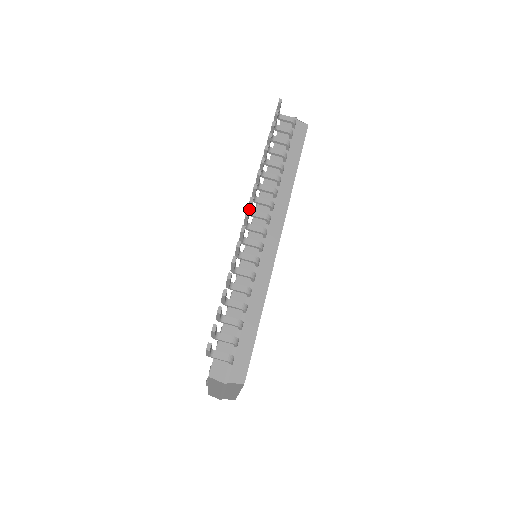
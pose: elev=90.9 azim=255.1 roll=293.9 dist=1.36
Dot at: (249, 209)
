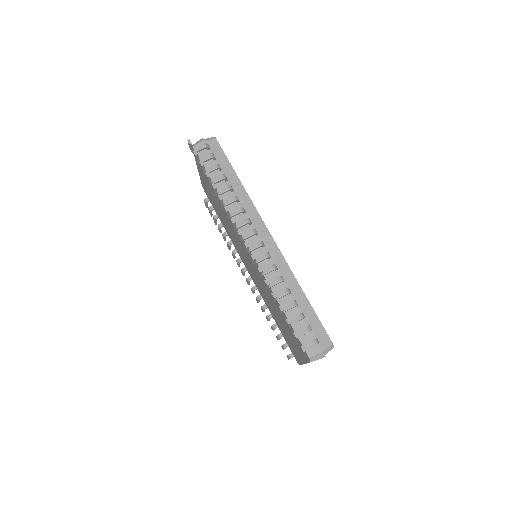
Dot at: (241, 238)
